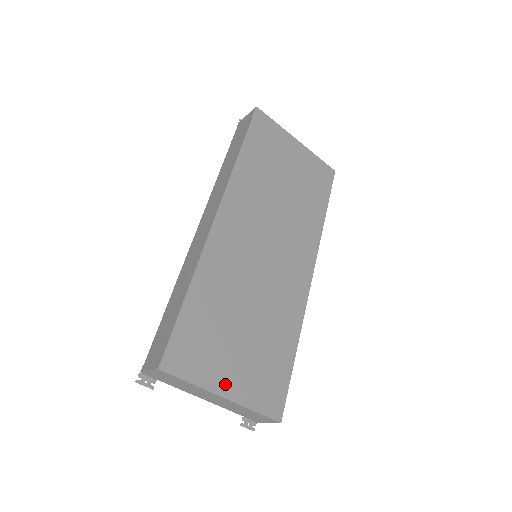
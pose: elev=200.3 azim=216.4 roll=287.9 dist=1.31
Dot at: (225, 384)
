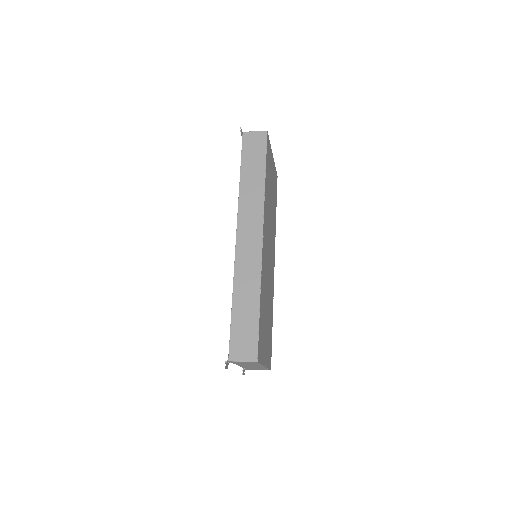
Dot at: (265, 358)
